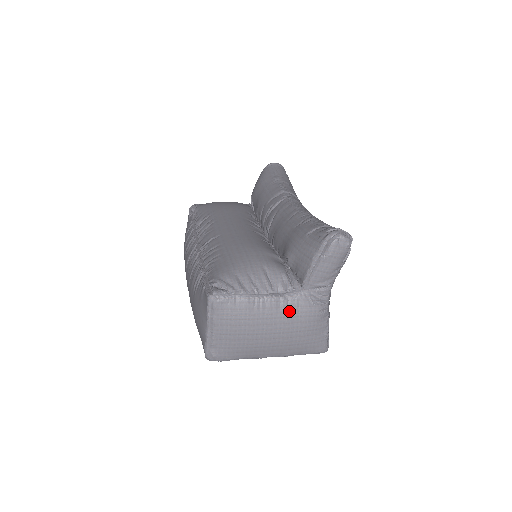
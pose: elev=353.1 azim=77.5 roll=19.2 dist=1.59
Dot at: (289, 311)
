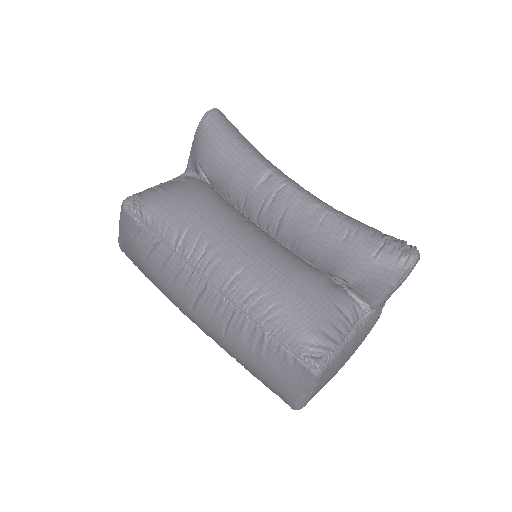
Dot at: (363, 334)
